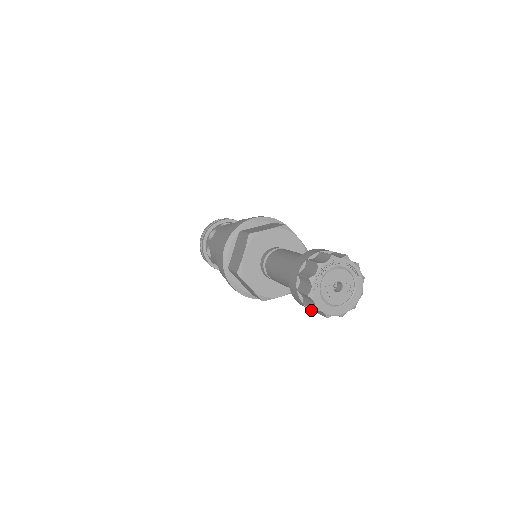
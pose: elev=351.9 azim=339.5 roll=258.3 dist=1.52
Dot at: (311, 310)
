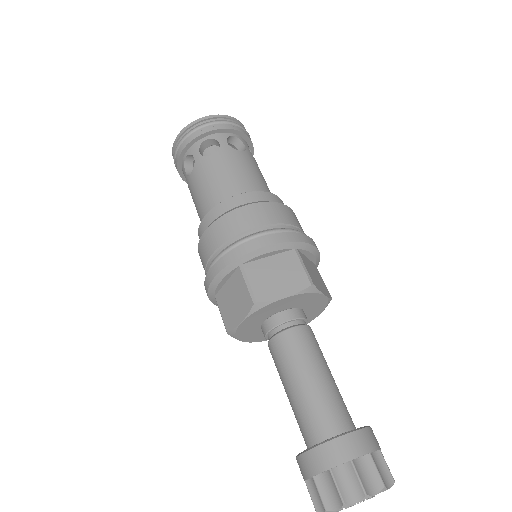
Dot at: occluded
